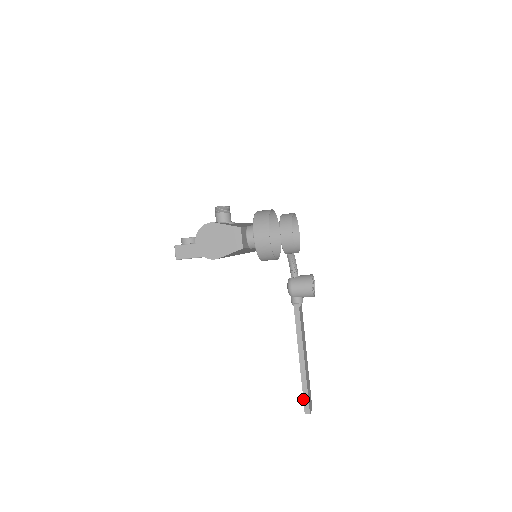
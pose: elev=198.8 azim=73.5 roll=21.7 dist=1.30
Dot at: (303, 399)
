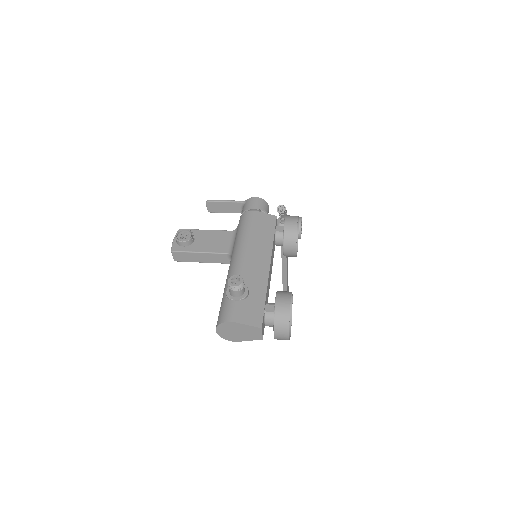
Dot at: occluded
